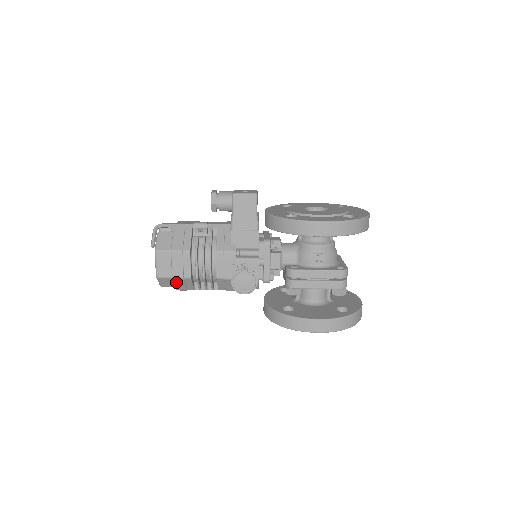
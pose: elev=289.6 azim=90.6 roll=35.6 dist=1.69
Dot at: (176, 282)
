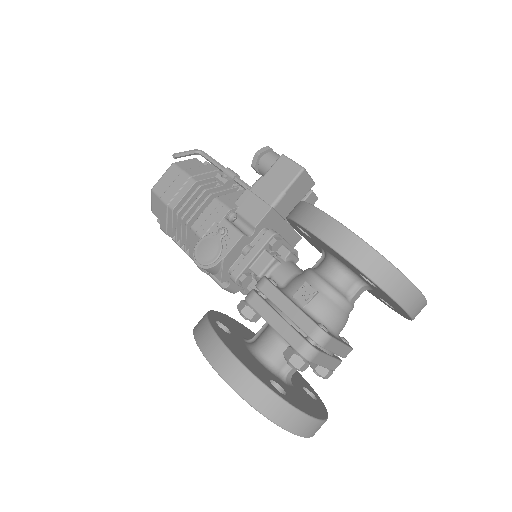
Dot at: (161, 208)
